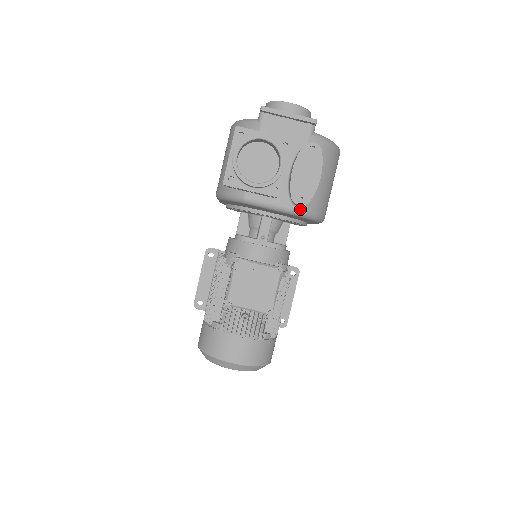
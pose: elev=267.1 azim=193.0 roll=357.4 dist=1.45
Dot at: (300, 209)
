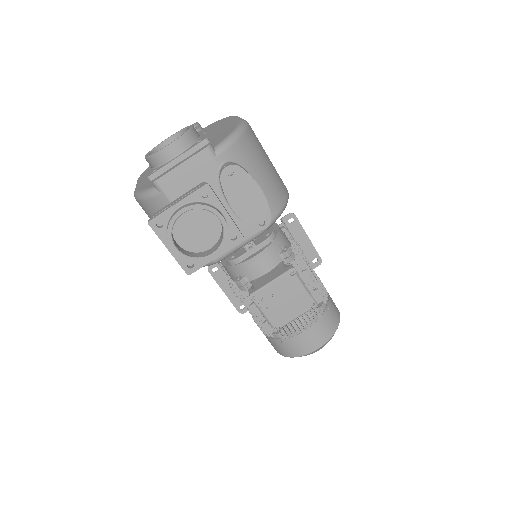
Dot at: occluded
